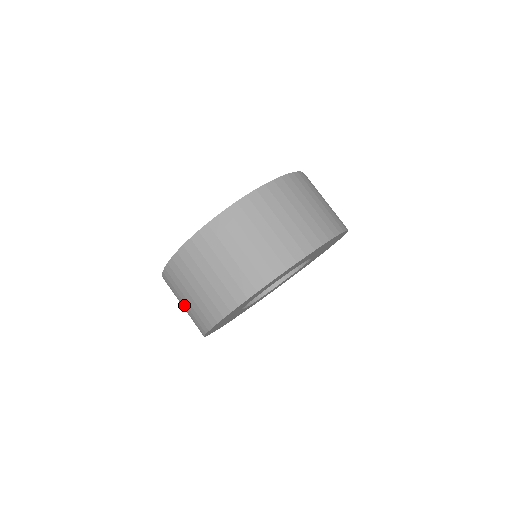
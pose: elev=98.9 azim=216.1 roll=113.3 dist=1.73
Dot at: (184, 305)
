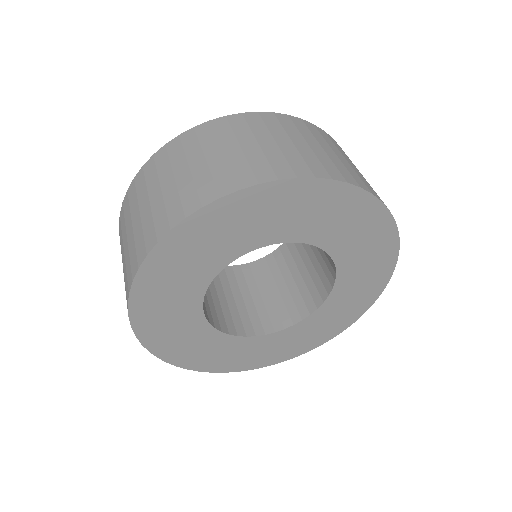
Dot at: occluded
